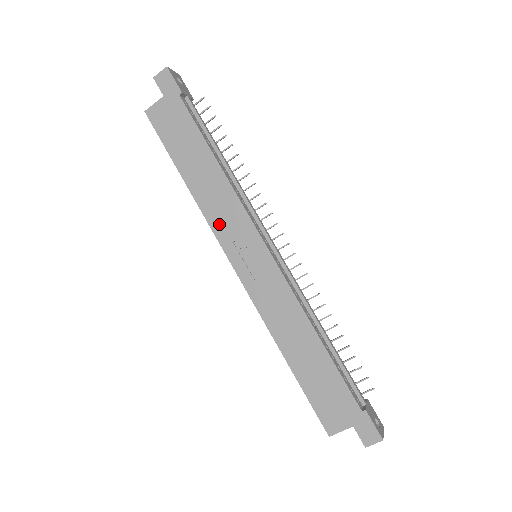
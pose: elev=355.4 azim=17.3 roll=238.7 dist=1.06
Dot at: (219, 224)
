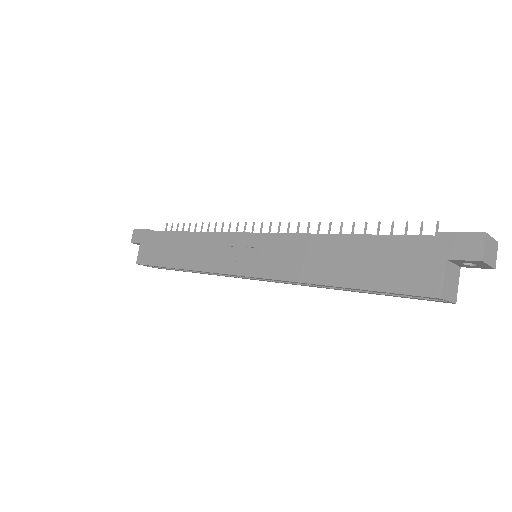
Dot at: (212, 263)
